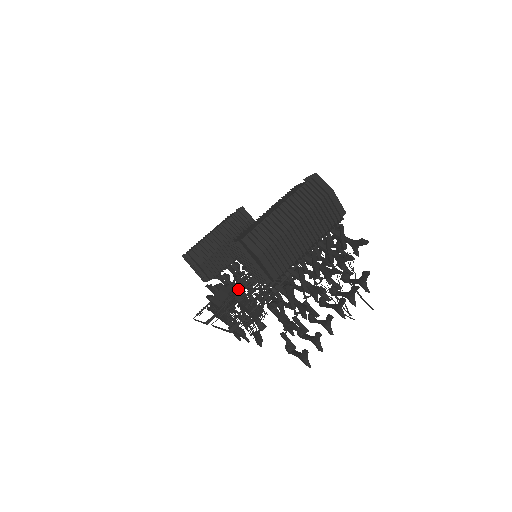
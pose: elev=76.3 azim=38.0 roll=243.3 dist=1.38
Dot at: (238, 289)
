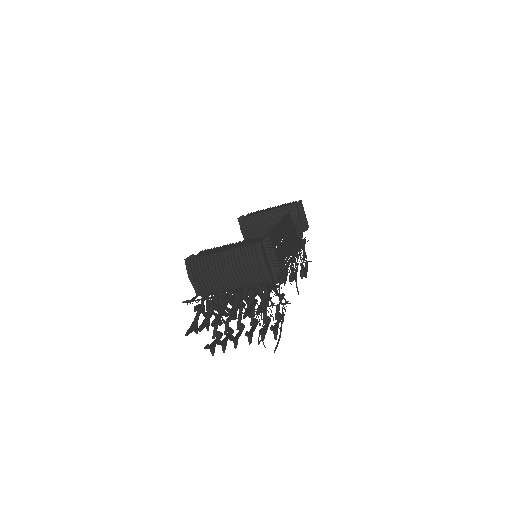
Dot at: occluded
